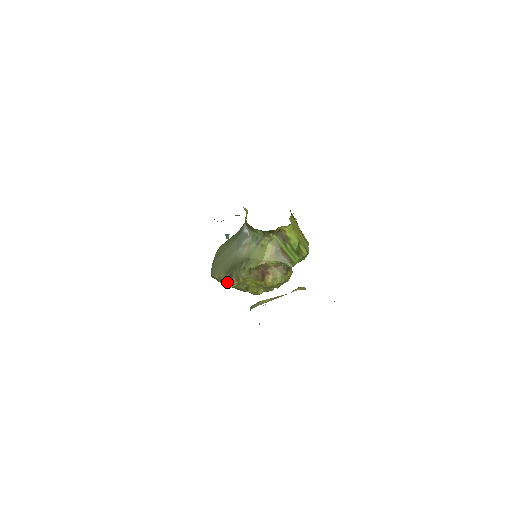
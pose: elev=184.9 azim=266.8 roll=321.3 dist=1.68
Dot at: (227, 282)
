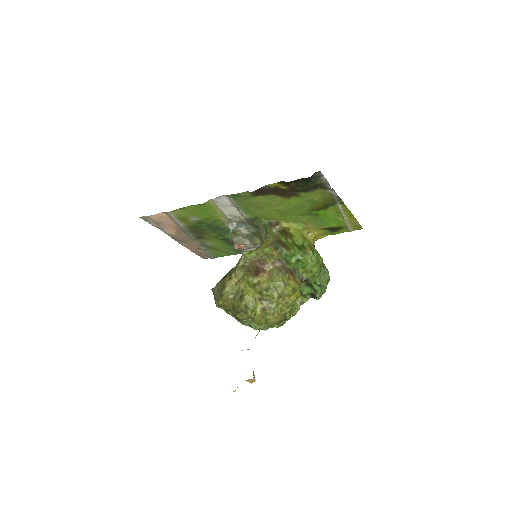
Dot at: (222, 288)
